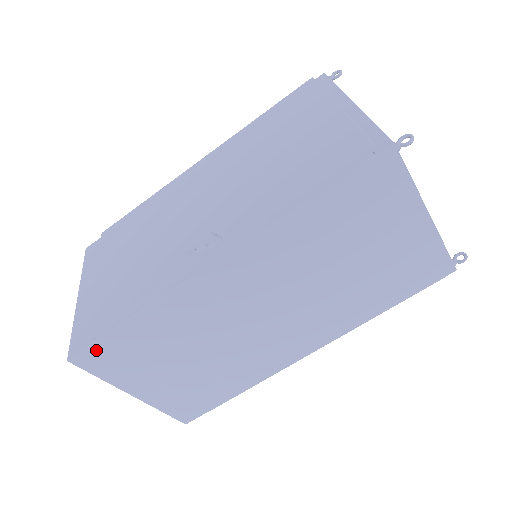
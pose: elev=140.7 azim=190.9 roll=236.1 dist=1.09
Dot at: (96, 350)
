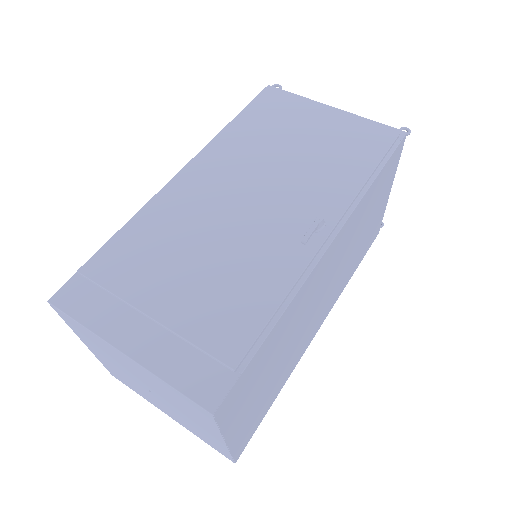
Dot at: (237, 385)
